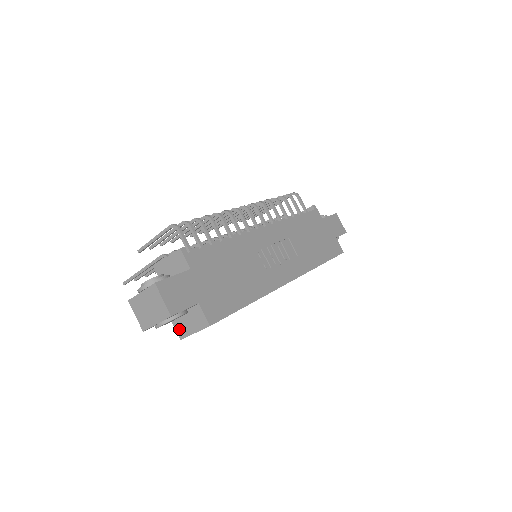
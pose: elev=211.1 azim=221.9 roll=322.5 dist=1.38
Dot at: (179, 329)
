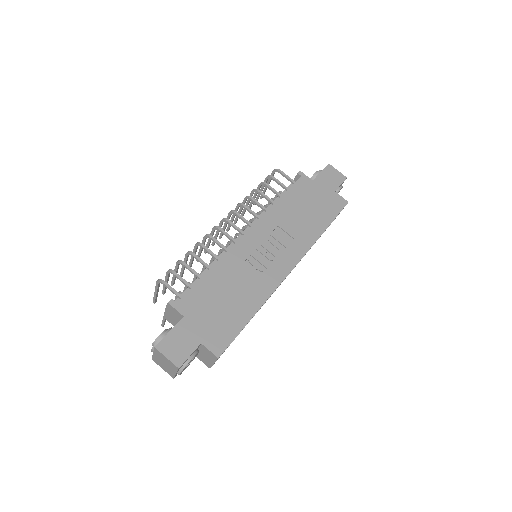
Dot at: (204, 362)
